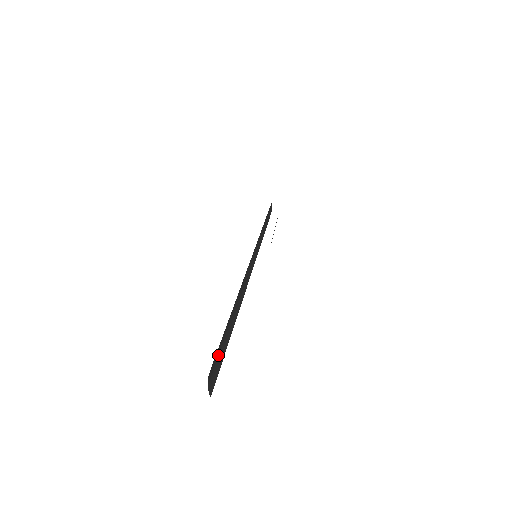
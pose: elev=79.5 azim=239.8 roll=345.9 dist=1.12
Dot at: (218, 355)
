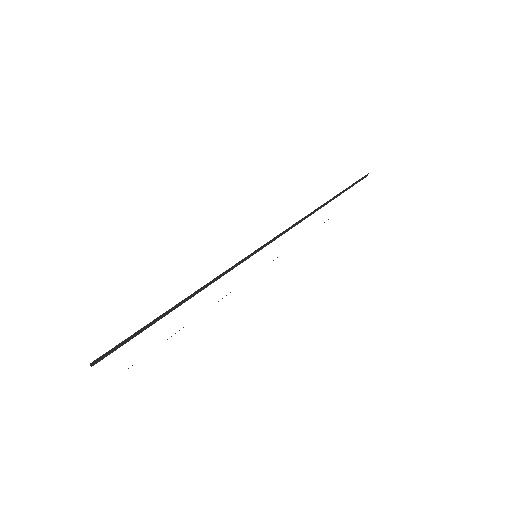
Dot at: (124, 341)
